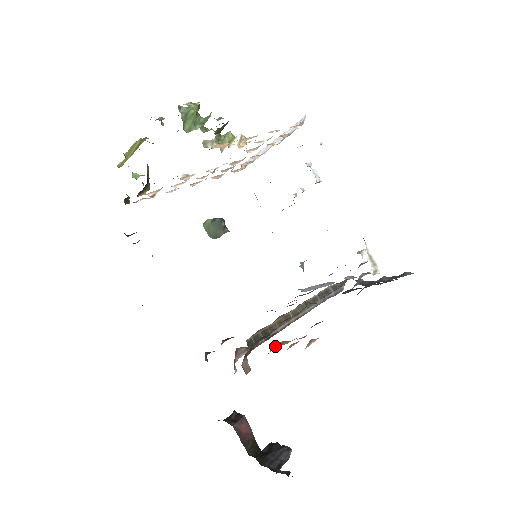
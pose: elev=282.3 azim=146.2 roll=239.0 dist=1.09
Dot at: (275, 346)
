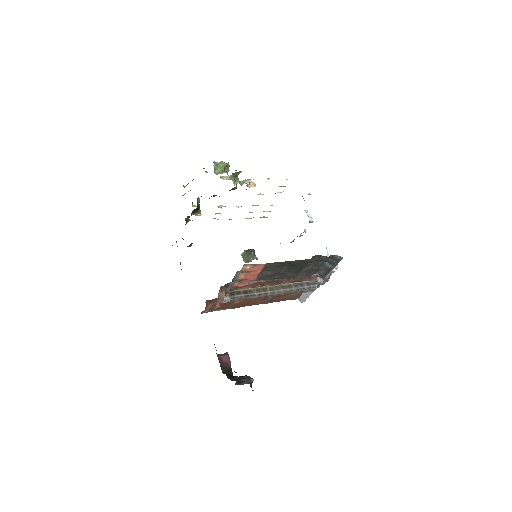
Dot at: (238, 283)
